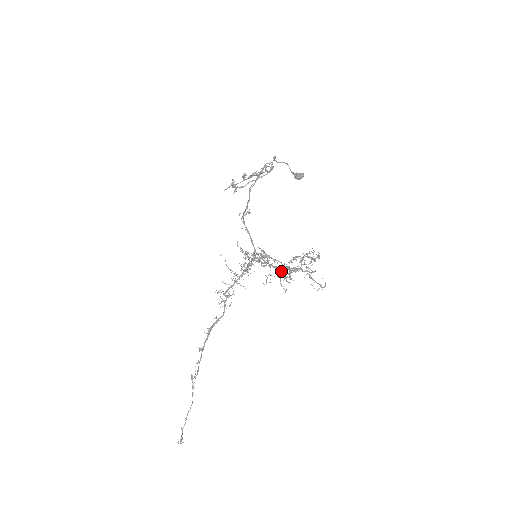
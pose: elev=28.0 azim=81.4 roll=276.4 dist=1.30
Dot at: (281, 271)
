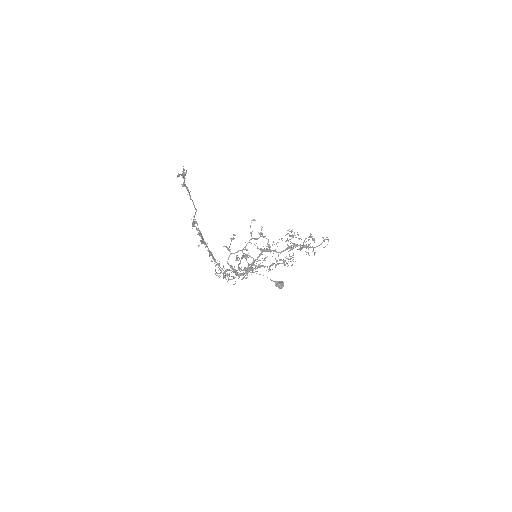
Dot at: occluded
